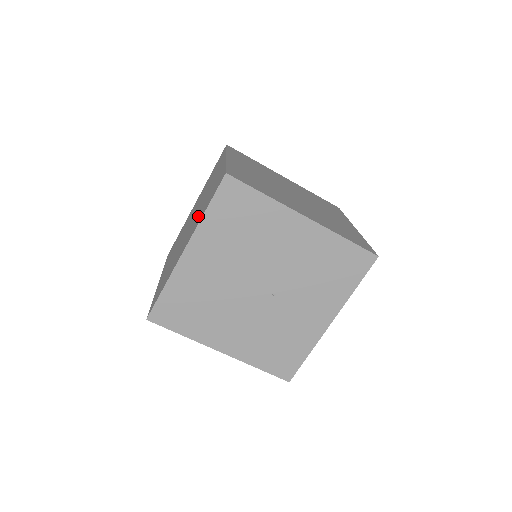
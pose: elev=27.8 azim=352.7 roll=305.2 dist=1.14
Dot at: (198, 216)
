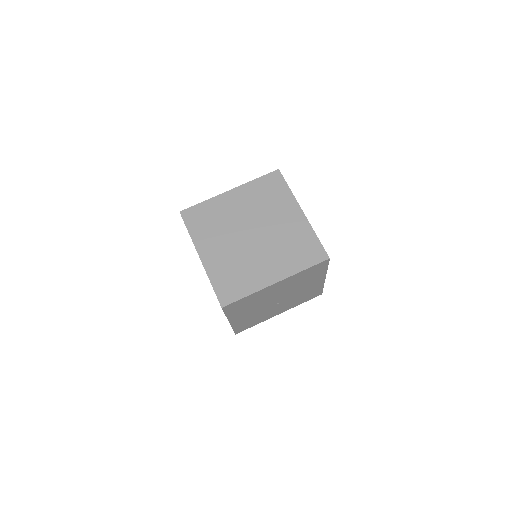
Dot at: (283, 255)
